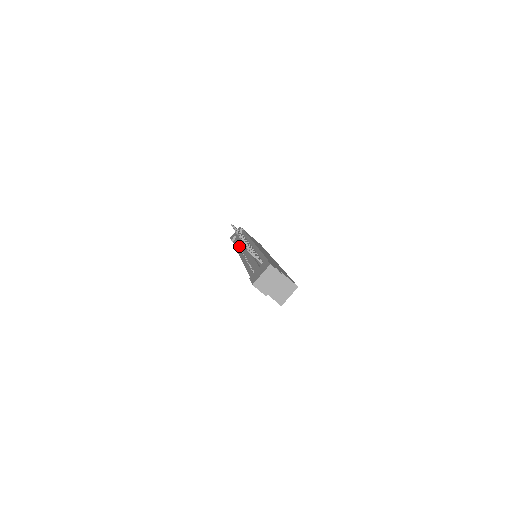
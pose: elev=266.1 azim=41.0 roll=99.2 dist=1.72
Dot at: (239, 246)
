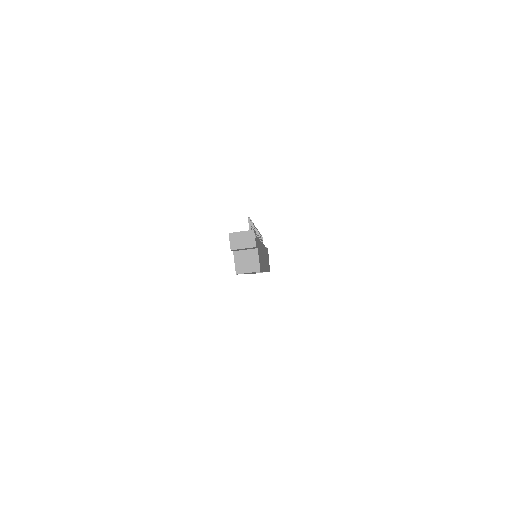
Dot at: occluded
